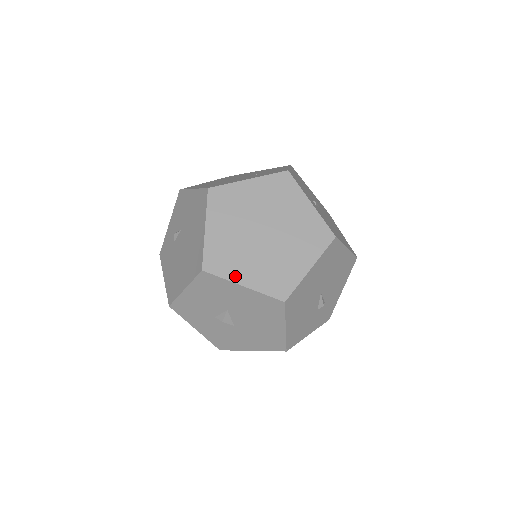
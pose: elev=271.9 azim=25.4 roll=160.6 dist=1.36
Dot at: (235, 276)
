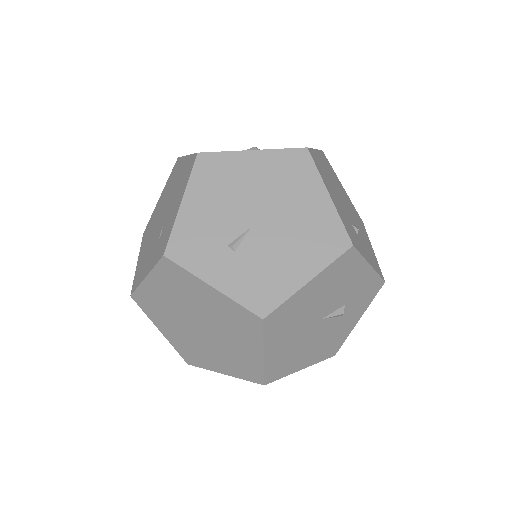
Dot at: (211, 367)
